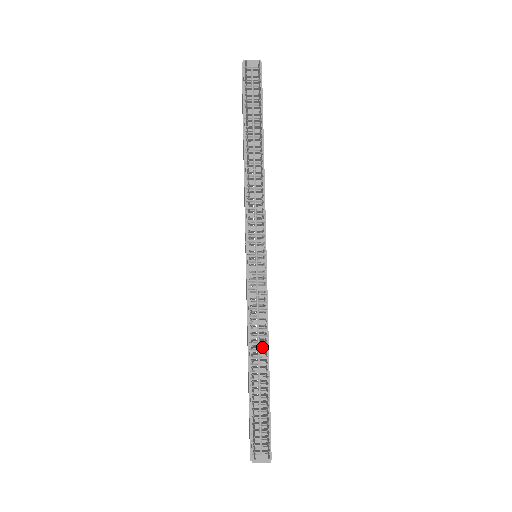
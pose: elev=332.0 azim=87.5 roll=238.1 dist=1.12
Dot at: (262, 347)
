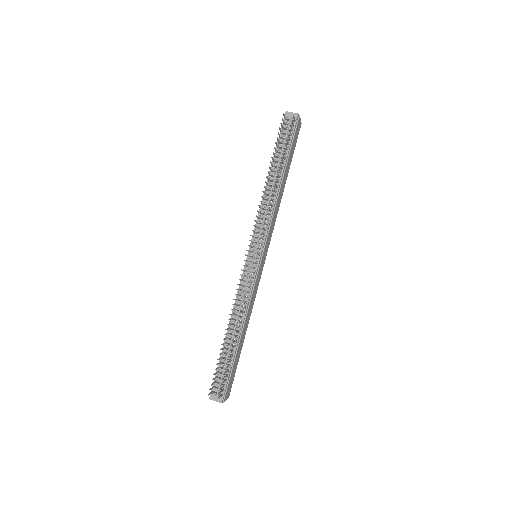
Dot at: occluded
